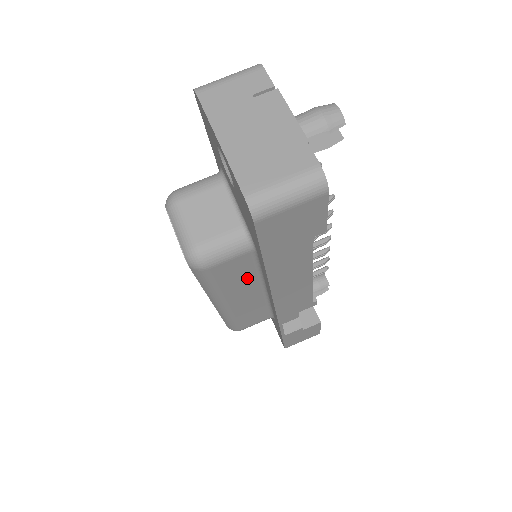
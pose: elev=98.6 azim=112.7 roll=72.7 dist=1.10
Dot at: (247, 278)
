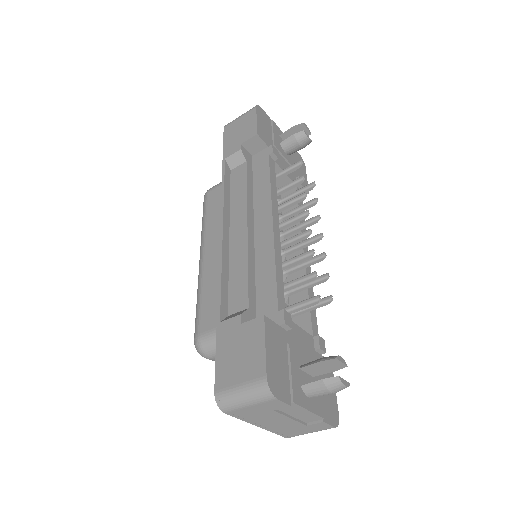
Dot at: occluded
